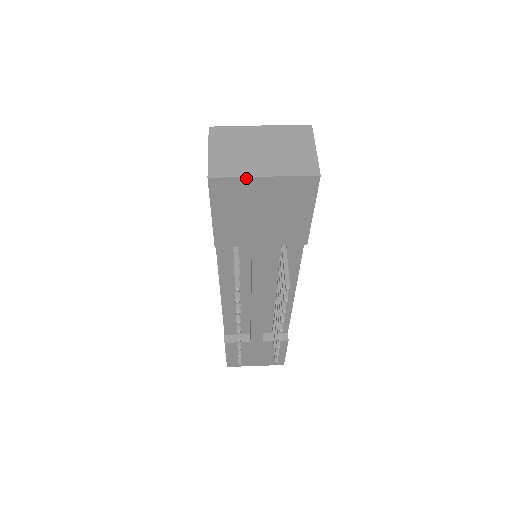
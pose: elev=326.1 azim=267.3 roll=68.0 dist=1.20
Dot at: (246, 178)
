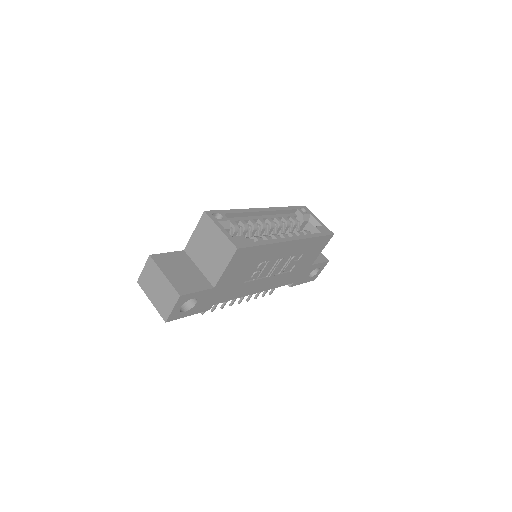
Dot at: (147, 295)
